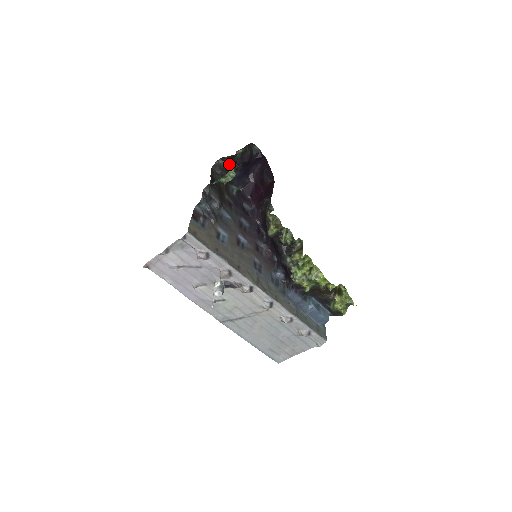
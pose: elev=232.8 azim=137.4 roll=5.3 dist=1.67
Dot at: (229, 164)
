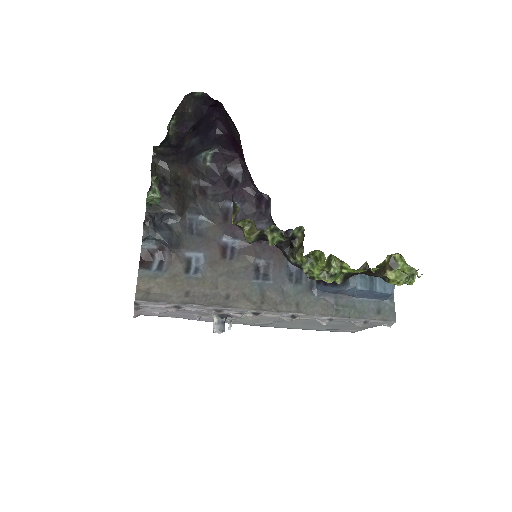
Dot at: (169, 146)
